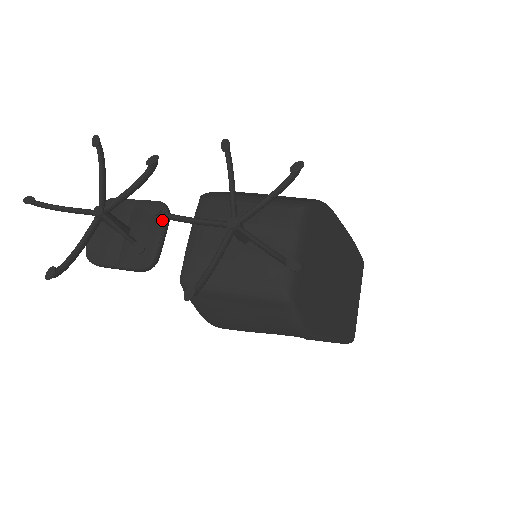
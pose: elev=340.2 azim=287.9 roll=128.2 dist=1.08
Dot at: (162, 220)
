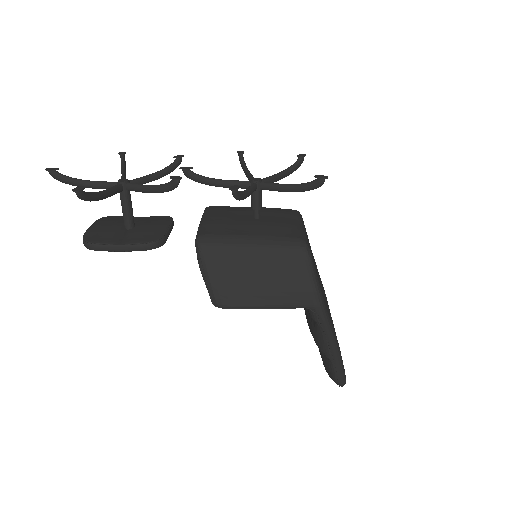
Dot at: (169, 220)
